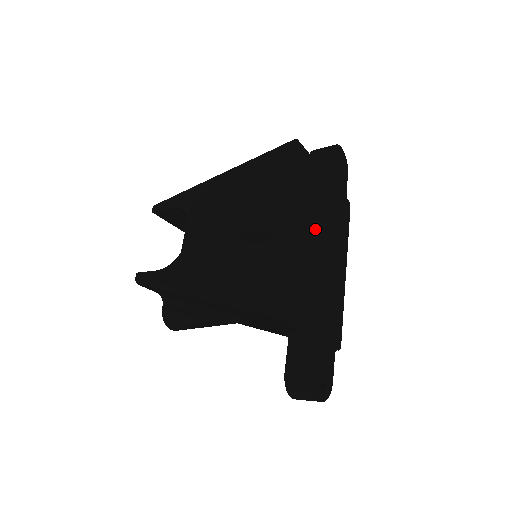
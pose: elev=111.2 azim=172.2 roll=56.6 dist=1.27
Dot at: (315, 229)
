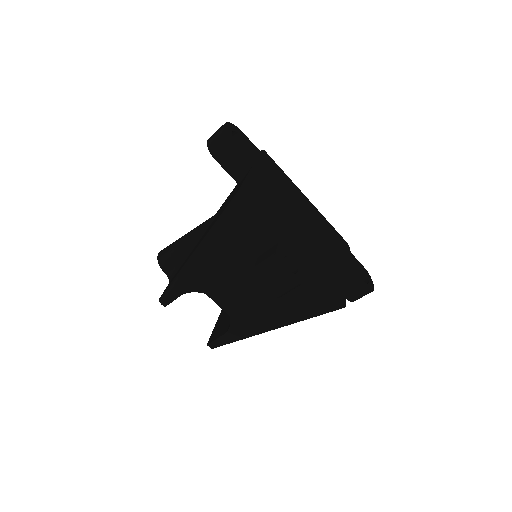
Dot at: (291, 219)
